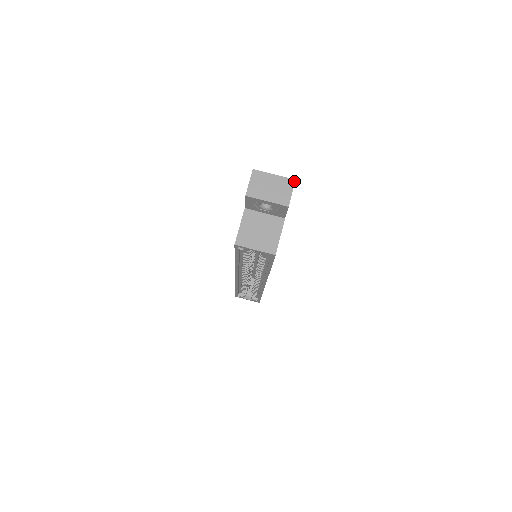
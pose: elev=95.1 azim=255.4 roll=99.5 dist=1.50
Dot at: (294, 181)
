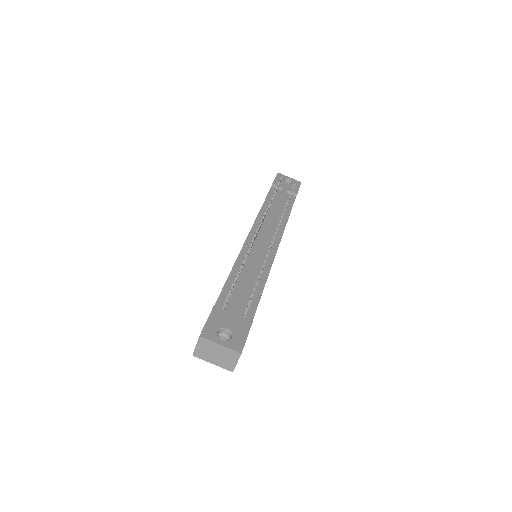
Dot at: (240, 354)
